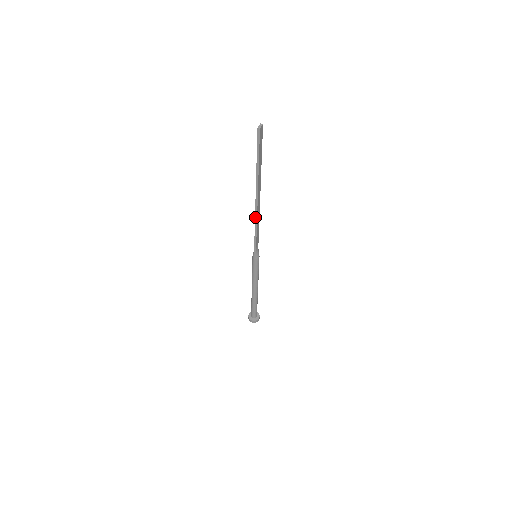
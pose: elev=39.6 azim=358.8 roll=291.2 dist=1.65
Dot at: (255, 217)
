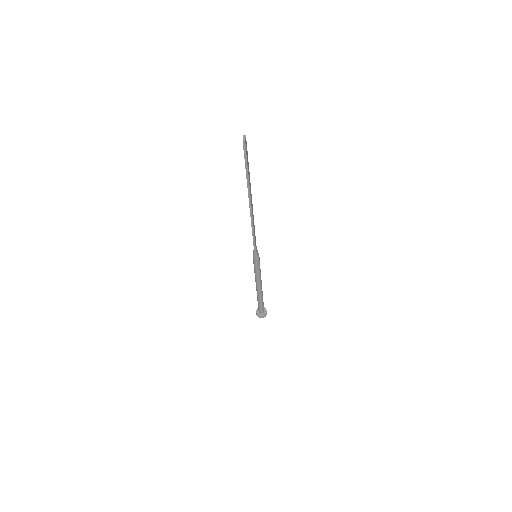
Dot at: (251, 221)
